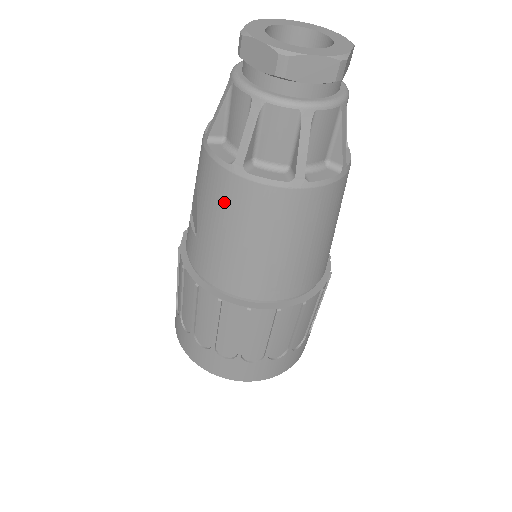
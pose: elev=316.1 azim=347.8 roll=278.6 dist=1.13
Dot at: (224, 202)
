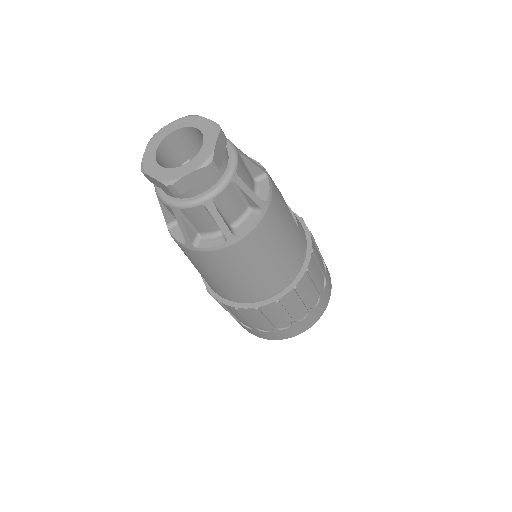
Dot at: (198, 262)
